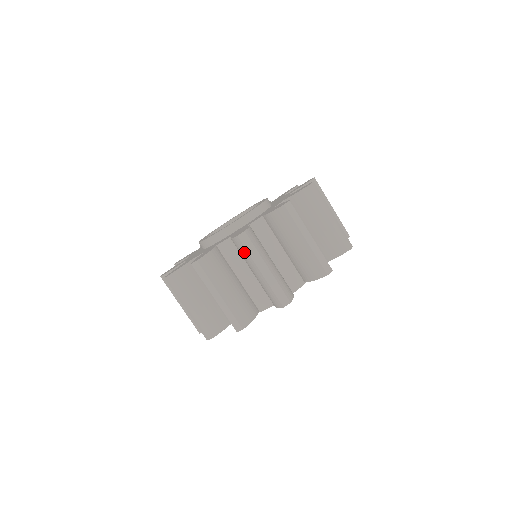
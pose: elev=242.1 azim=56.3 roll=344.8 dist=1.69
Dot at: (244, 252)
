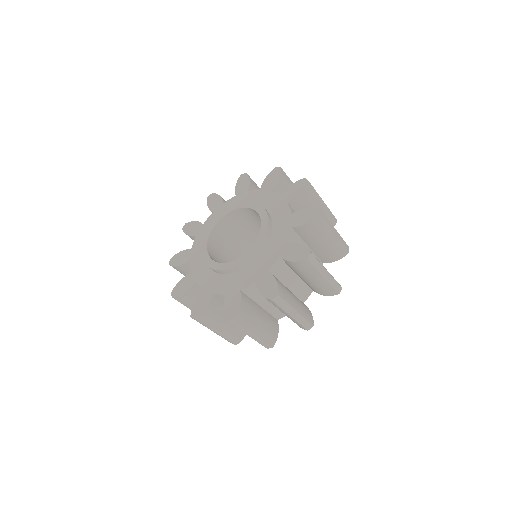
Dot at: (276, 306)
